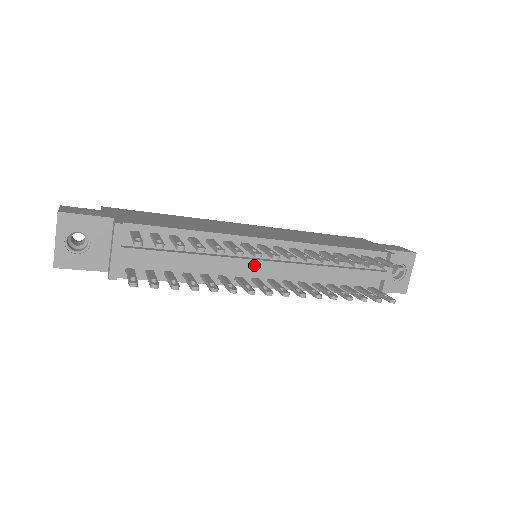
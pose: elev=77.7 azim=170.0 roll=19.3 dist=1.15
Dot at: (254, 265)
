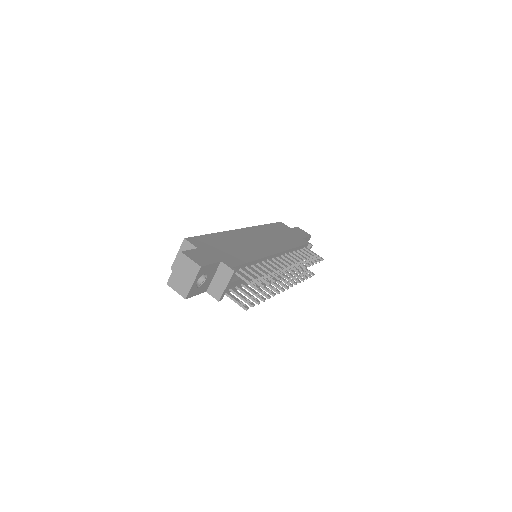
Dot at: occluded
